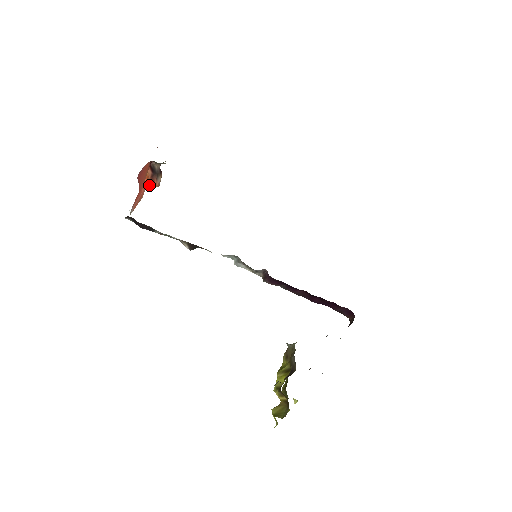
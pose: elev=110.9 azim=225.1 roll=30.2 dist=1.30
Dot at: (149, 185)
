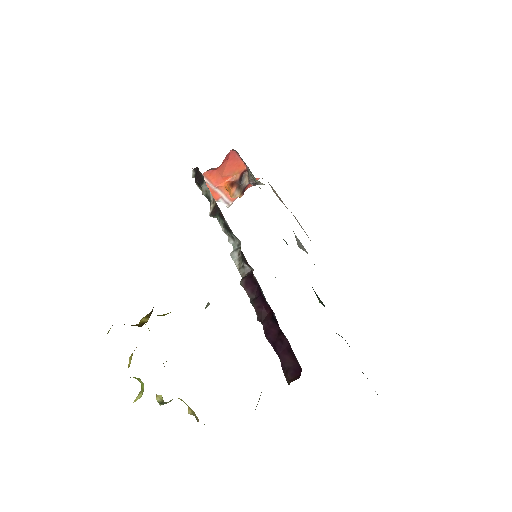
Dot at: (228, 186)
